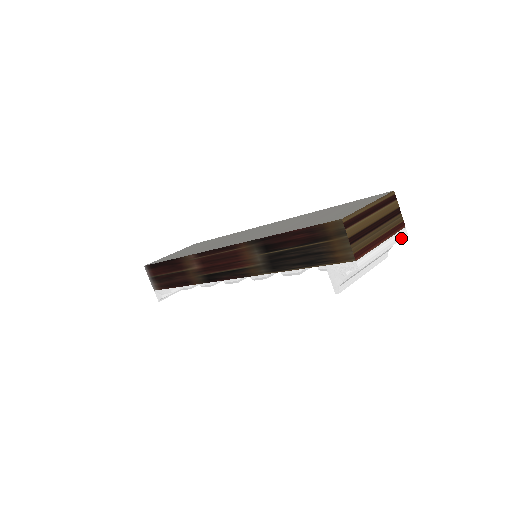
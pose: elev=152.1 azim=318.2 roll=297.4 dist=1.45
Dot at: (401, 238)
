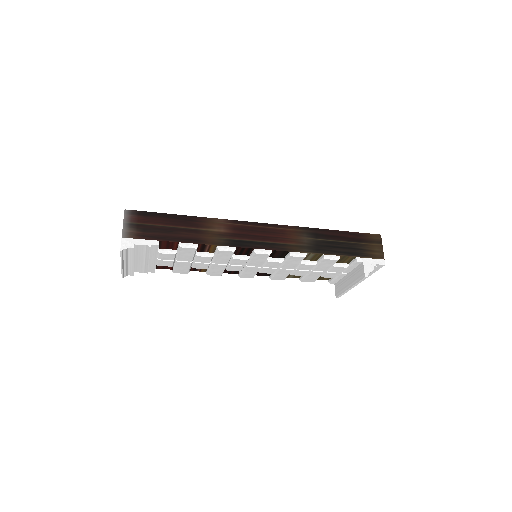
Dot at: occluded
